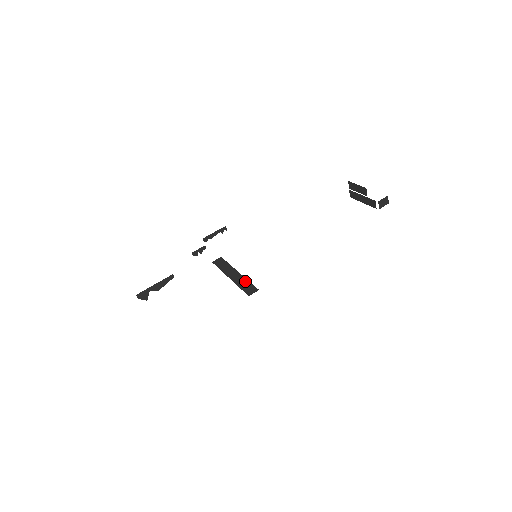
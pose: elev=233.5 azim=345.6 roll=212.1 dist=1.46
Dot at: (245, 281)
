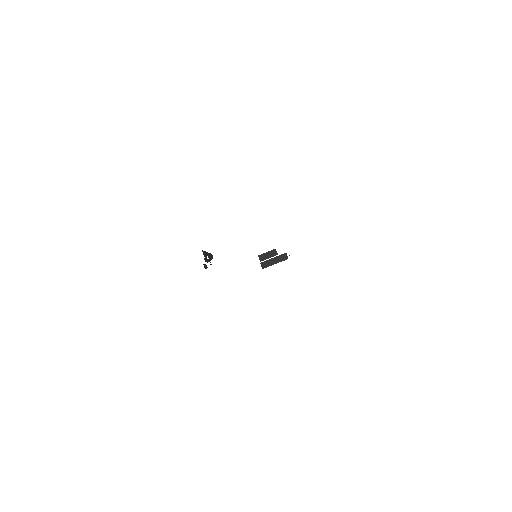
Dot at: occluded
